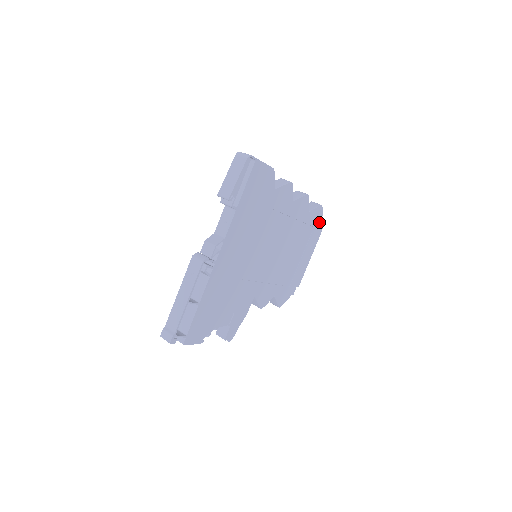
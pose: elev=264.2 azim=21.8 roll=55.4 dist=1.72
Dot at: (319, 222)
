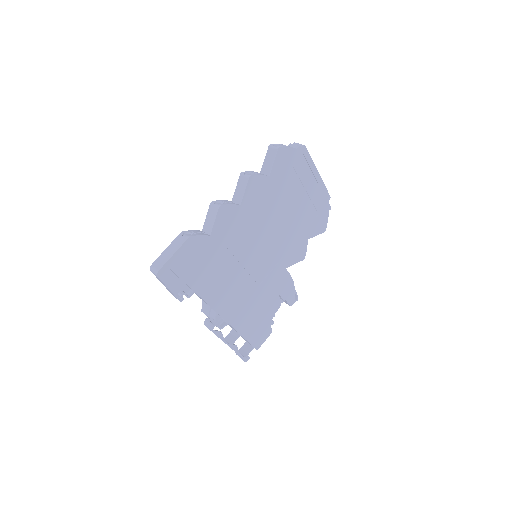
Dot at: (294, 154)
